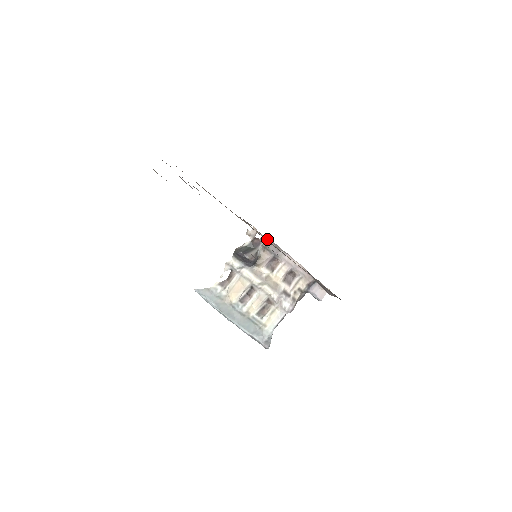
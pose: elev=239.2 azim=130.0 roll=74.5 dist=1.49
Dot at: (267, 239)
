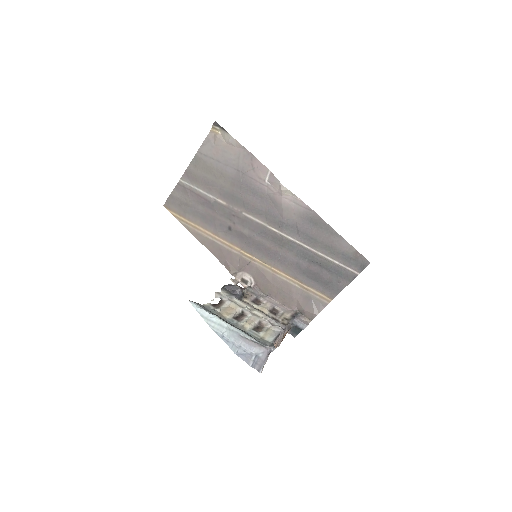
Dot at: (248, 286)
